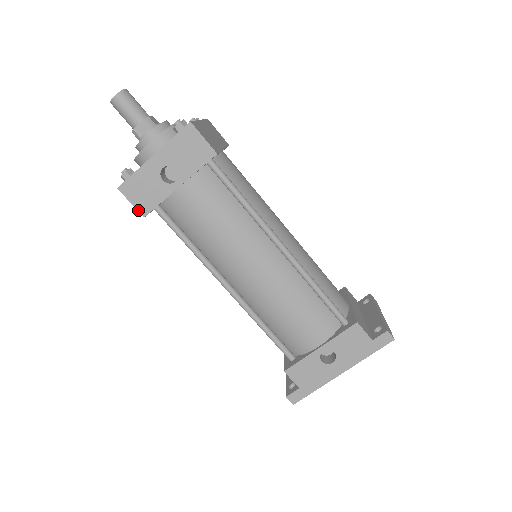
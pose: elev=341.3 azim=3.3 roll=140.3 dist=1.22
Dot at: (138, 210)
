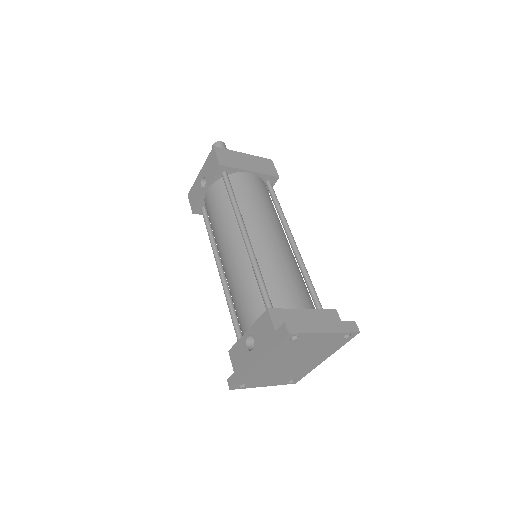
Dot at: (191, 208)
